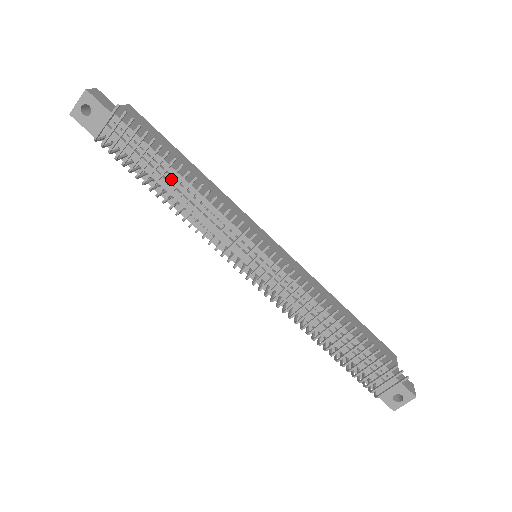
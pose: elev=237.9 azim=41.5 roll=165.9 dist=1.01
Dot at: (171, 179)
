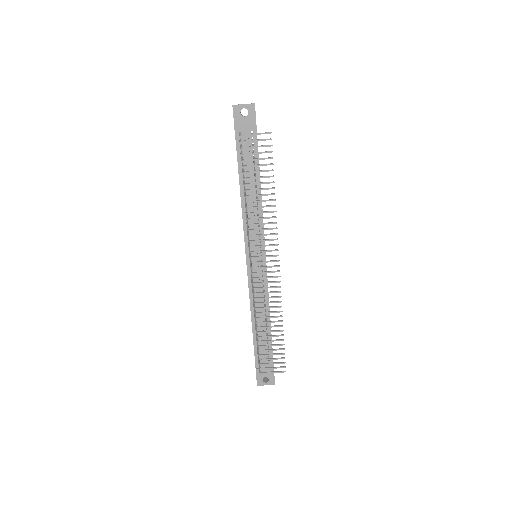
Dot at: occluded
